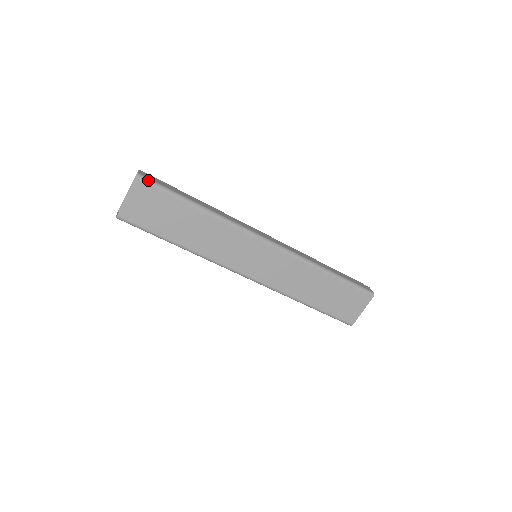
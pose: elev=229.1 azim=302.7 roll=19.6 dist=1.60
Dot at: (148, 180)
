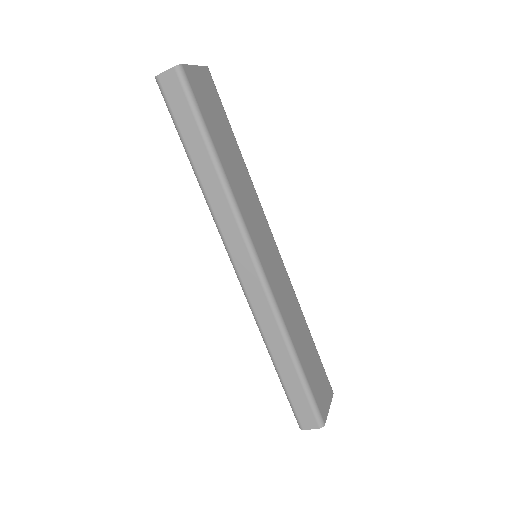
Dot at: (213, 81)
